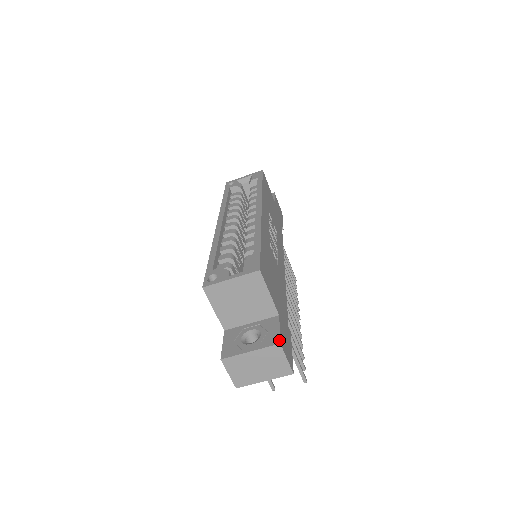
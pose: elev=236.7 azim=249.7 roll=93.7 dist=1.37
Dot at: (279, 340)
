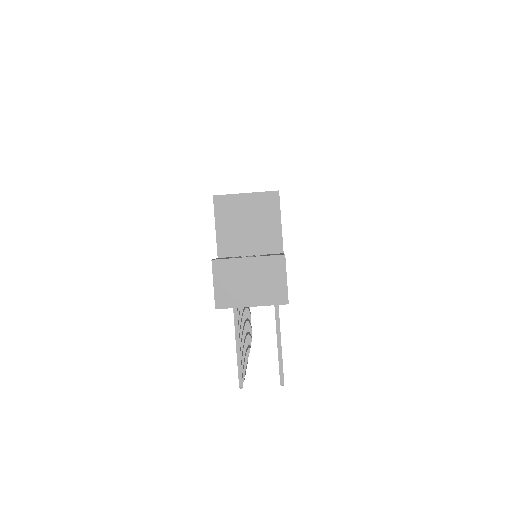
Dot at: (284, 254)
